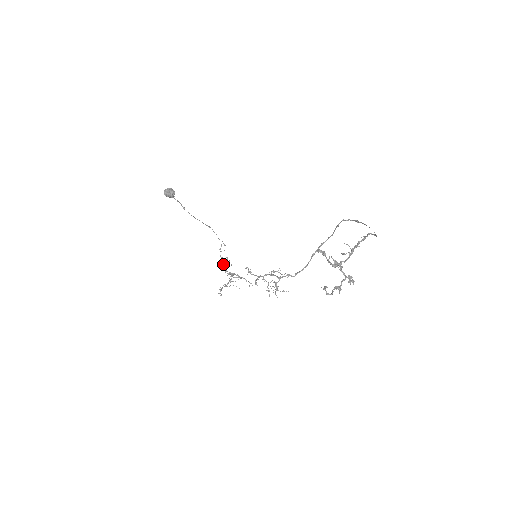
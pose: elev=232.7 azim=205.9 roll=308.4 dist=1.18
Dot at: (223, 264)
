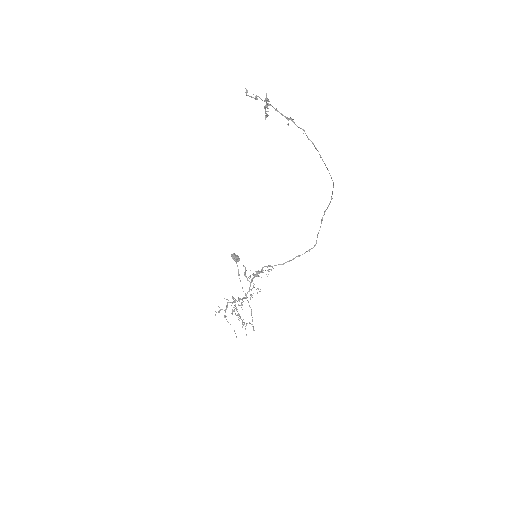
Dot at: (238, 317)
